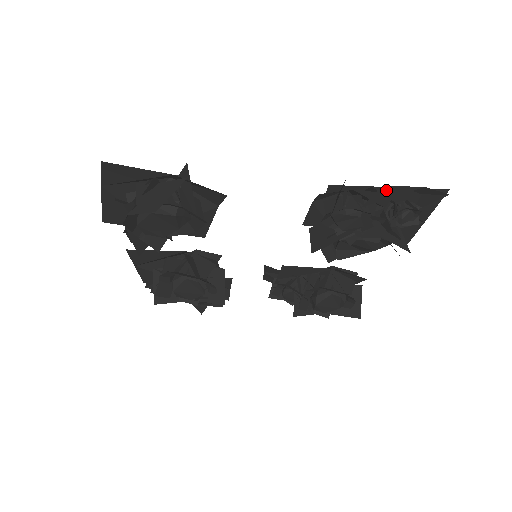
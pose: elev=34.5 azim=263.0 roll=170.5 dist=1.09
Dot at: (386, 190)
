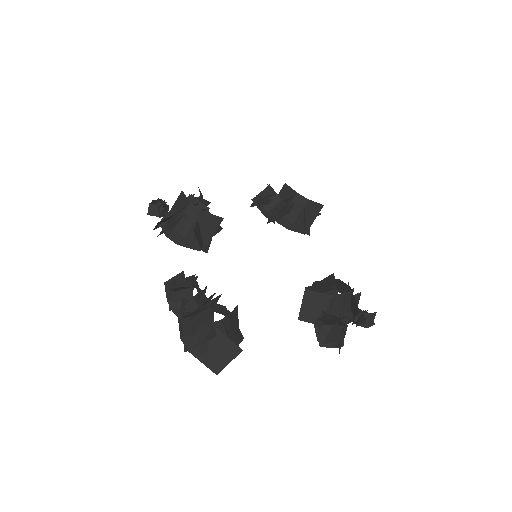
Dot at: occluded
